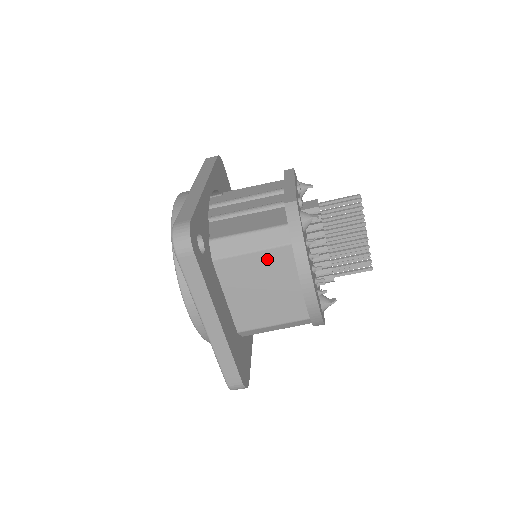
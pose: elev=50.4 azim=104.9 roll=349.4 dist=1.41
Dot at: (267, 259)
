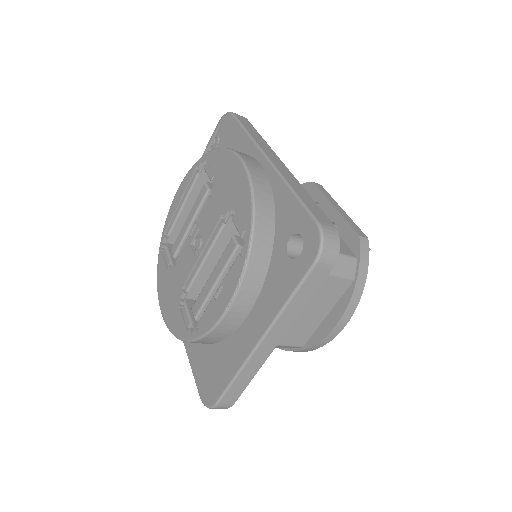
Dot at: (327, 284)
